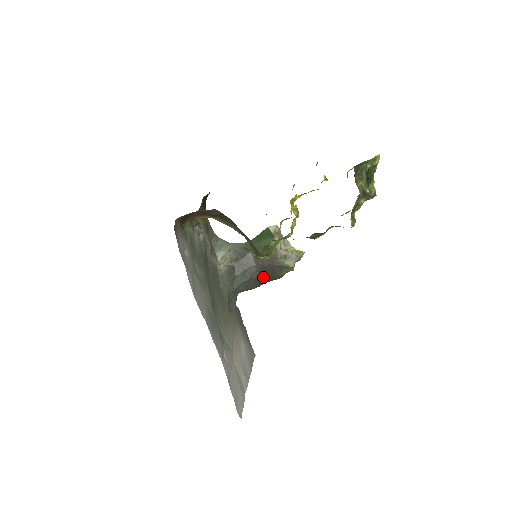
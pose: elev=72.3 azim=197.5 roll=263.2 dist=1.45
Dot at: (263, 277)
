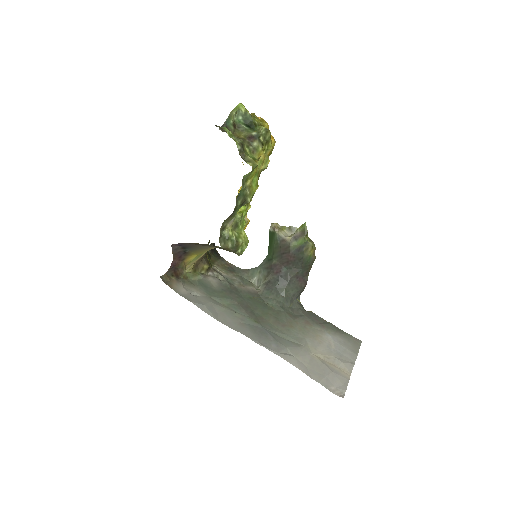
Dot at: (298, 270)
